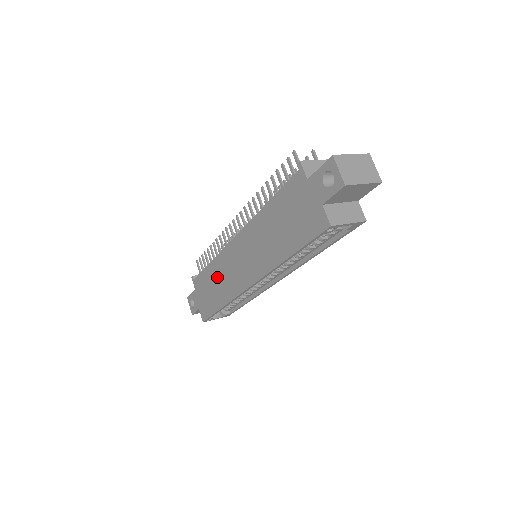
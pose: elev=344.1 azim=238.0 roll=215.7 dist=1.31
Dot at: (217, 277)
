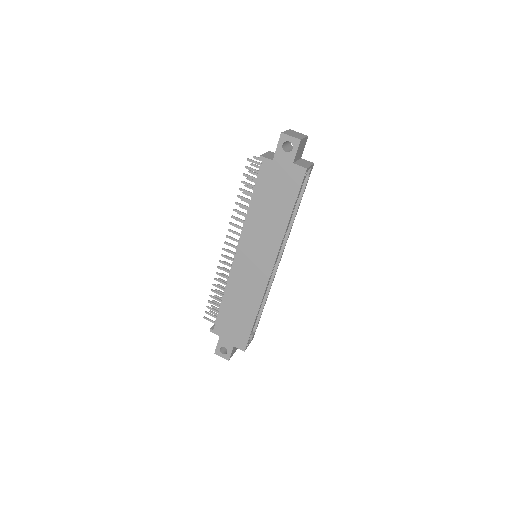
Dot at: (237, 299)
